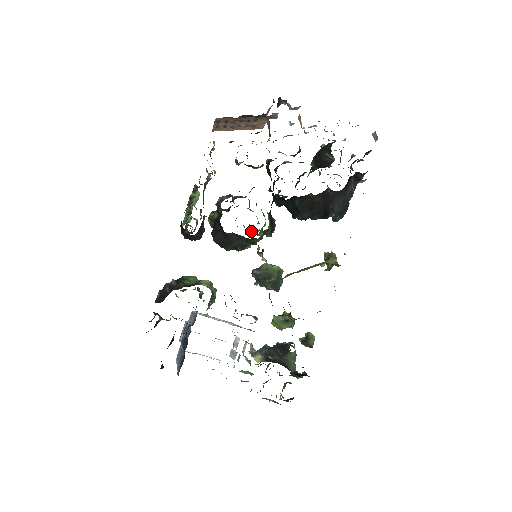
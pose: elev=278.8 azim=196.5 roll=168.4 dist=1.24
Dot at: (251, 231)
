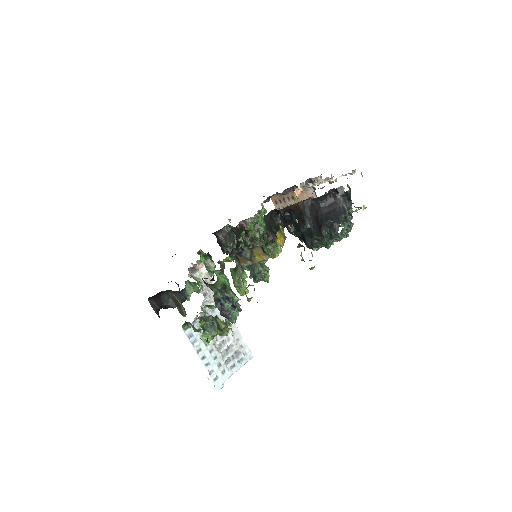
Dot at: (271, 255)
